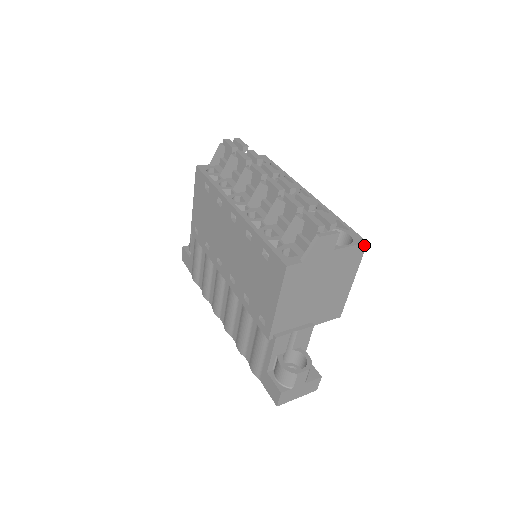
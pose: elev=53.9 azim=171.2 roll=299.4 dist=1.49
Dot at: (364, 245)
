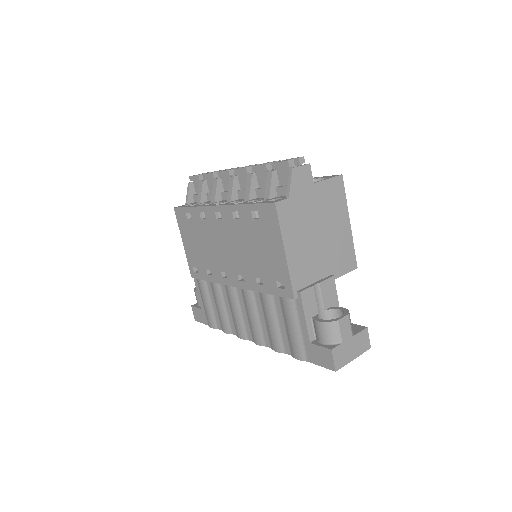
Dot at: (340, 178)
